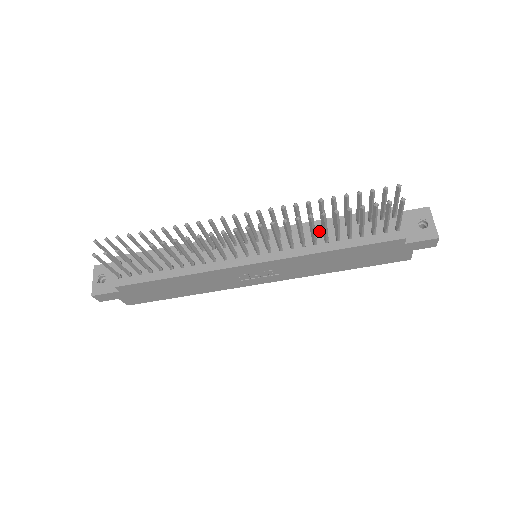
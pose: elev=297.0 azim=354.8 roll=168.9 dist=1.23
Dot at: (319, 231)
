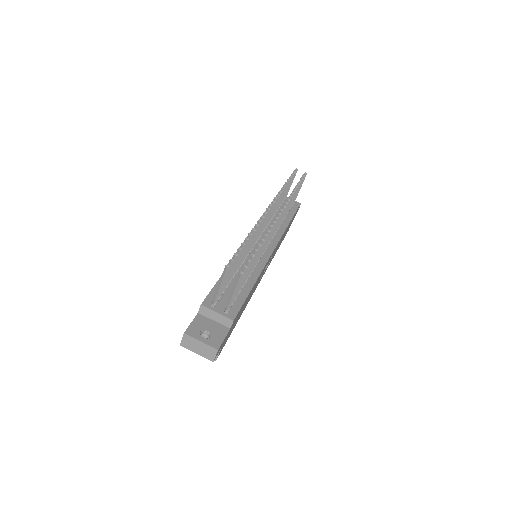
Dot at: (272, 220)
